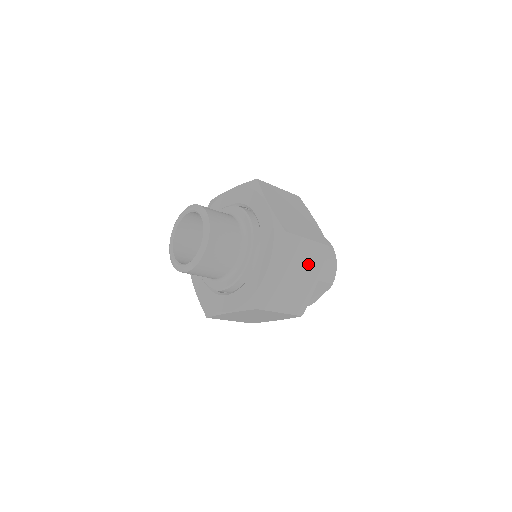
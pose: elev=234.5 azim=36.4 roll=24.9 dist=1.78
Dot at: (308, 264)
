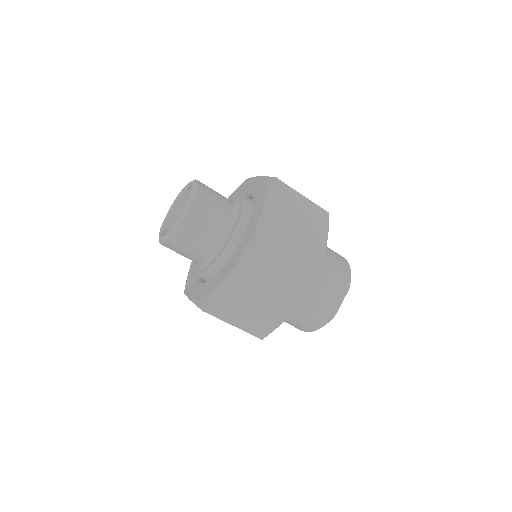
Dot at: (309, 223)
